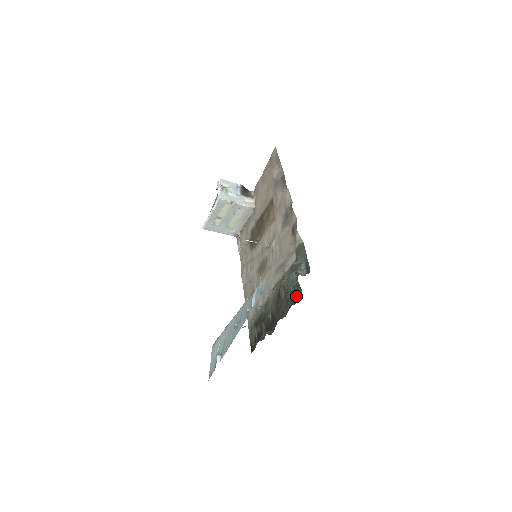
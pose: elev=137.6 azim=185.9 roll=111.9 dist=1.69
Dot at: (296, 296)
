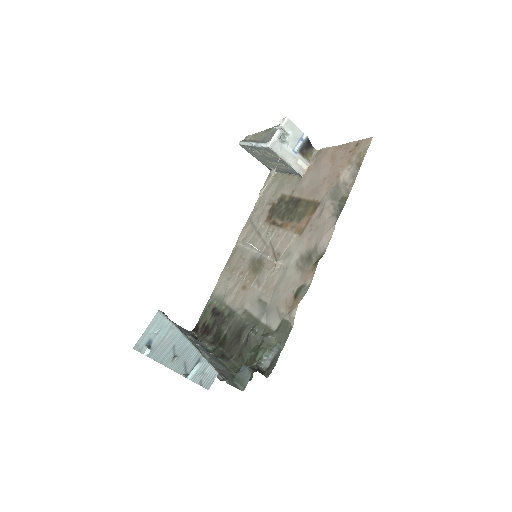
Dot at: occluded
